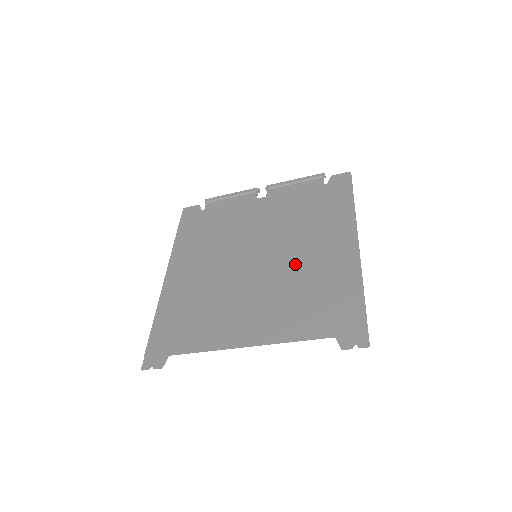
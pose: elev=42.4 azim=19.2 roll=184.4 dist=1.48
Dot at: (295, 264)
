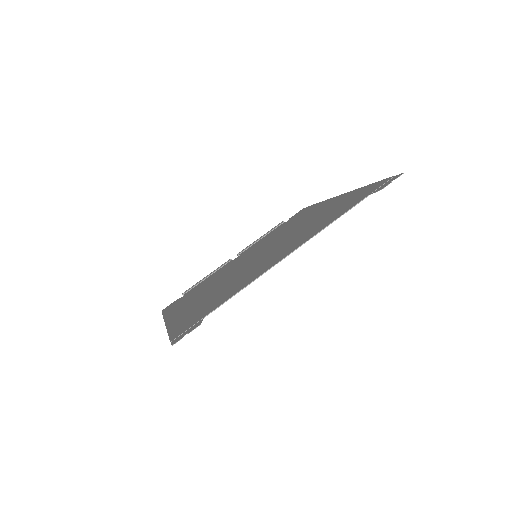
Dot at: (297, 229)
